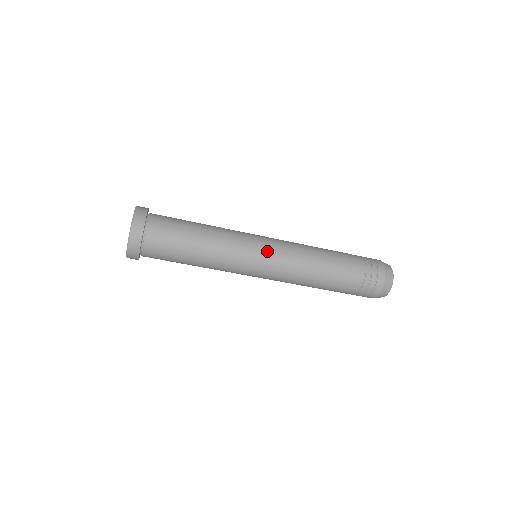
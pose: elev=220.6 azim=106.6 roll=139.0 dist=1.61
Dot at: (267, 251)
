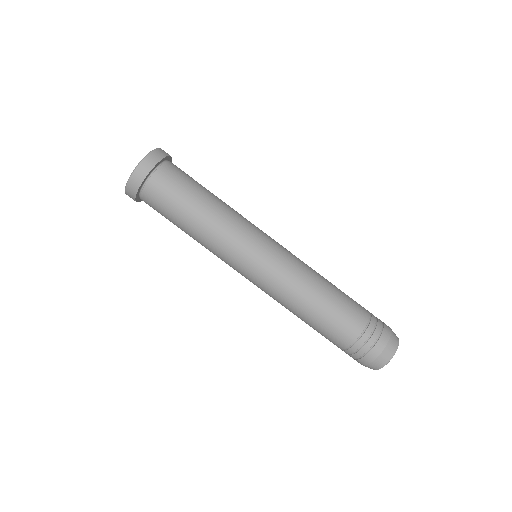
Dot at: (266, 254)
